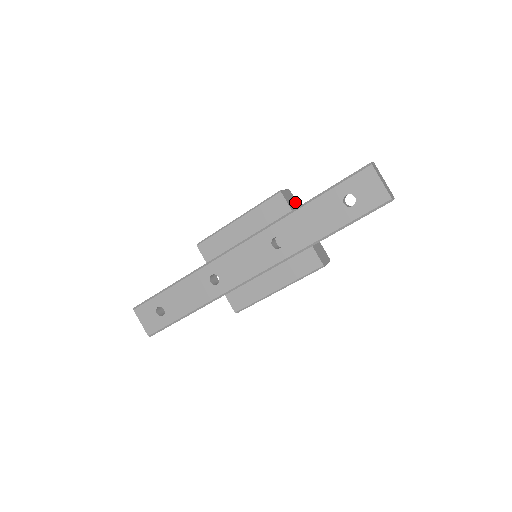
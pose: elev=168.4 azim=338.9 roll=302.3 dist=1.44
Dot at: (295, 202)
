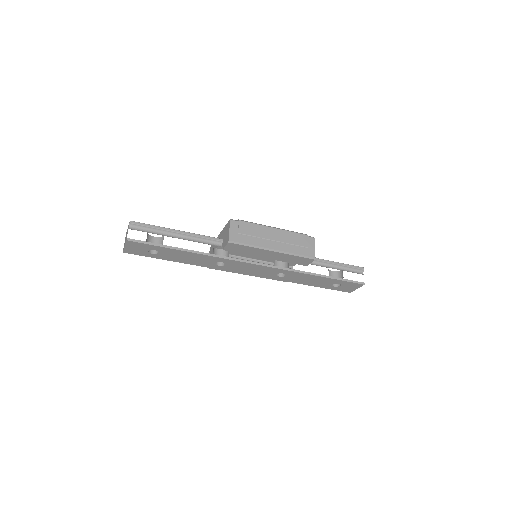
Dot at: occluded
